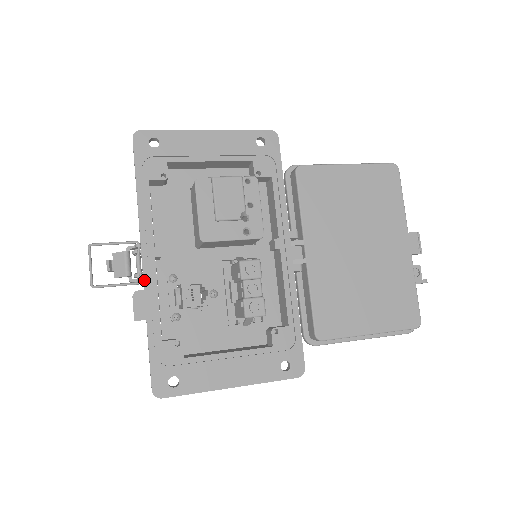
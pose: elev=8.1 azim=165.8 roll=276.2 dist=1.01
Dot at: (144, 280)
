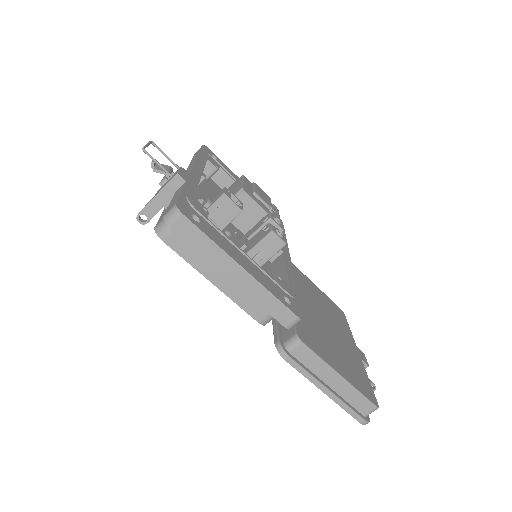
Dot at: (191, 172)
